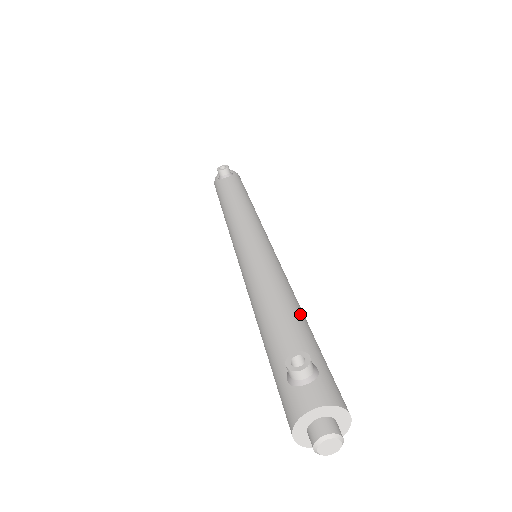
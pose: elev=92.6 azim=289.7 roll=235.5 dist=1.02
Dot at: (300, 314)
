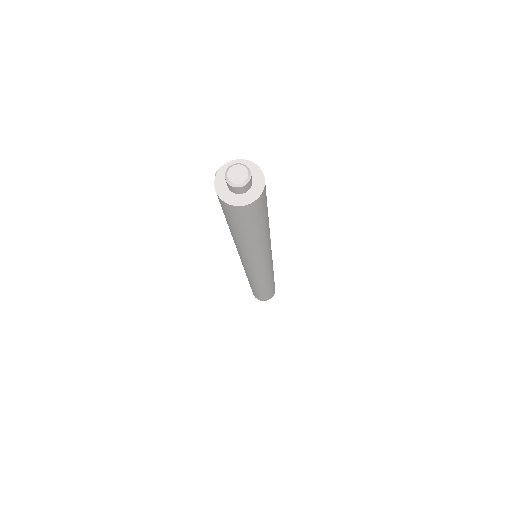
Dot at: occluded
